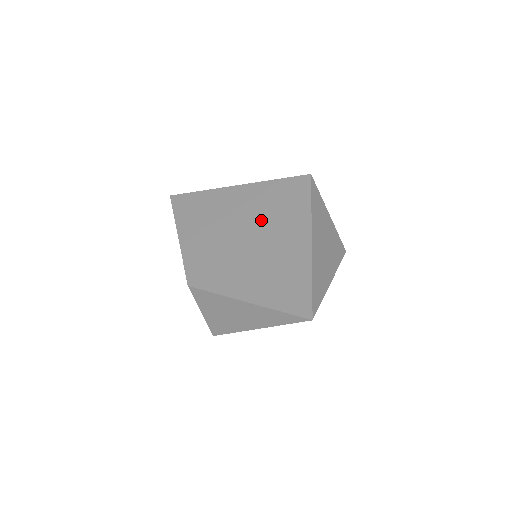
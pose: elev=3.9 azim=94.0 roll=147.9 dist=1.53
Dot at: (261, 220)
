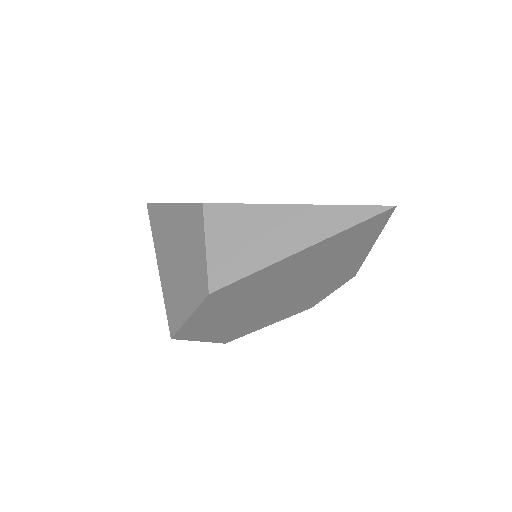
Dot at: occluded
